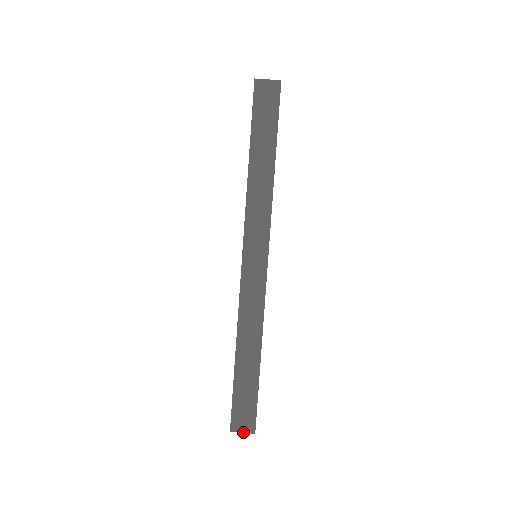
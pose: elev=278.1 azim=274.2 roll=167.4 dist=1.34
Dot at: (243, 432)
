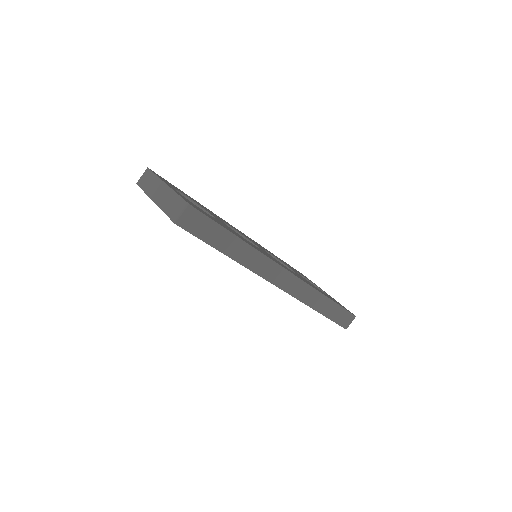
Dot at: occluded
